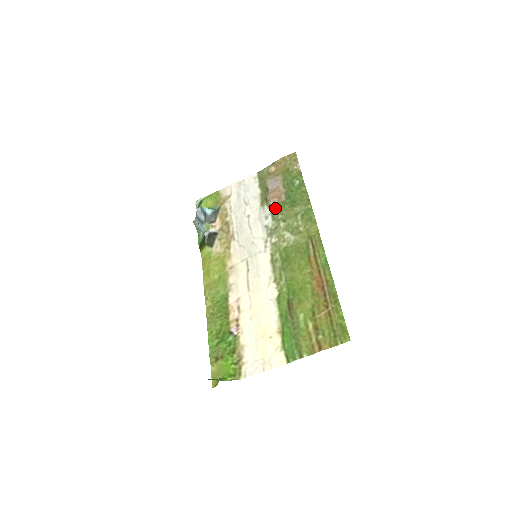
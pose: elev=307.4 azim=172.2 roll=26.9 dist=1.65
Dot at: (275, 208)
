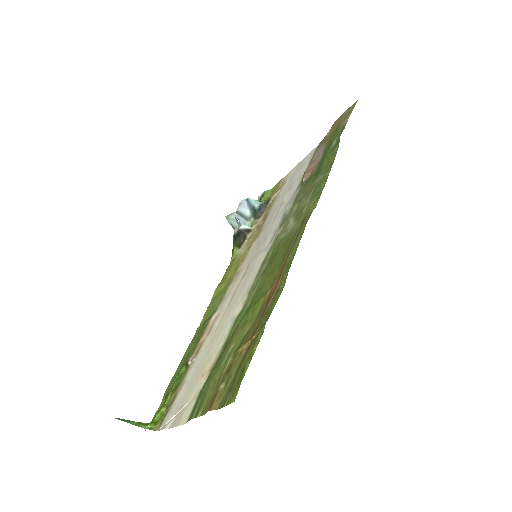
Dot at: (303, 186)
